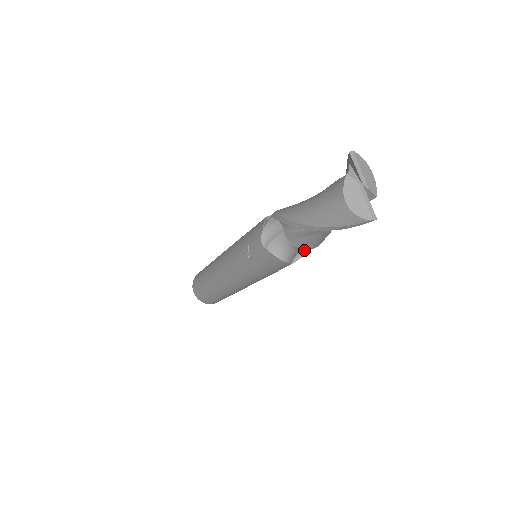
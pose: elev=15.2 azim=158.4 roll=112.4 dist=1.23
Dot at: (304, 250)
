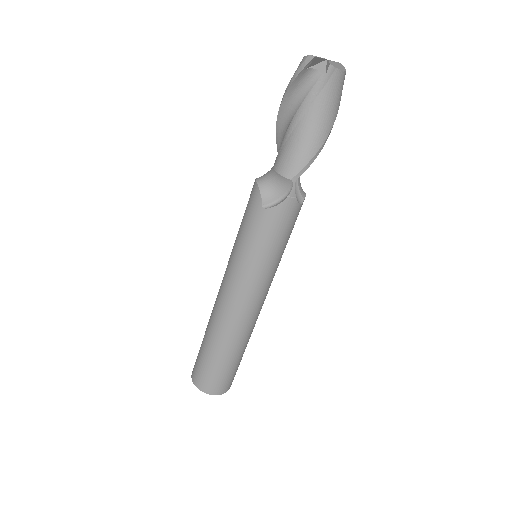
Dot at: (282, 201)
